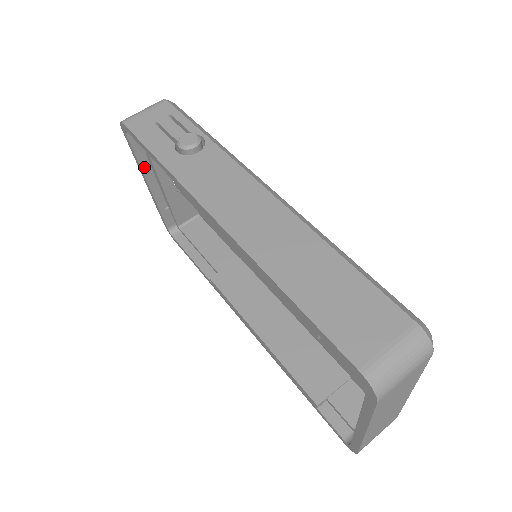
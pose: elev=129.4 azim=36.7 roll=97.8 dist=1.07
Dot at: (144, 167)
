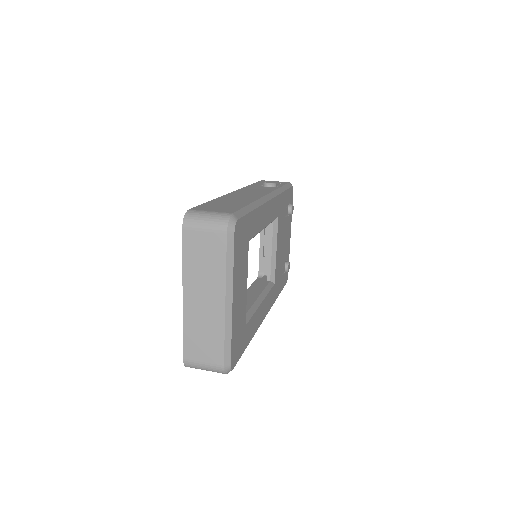
Dot at: occluded
